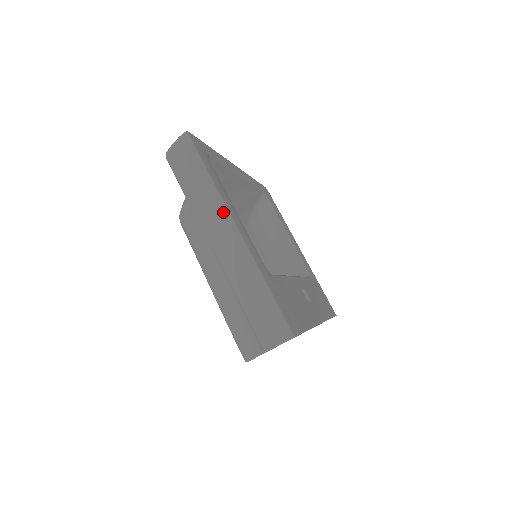
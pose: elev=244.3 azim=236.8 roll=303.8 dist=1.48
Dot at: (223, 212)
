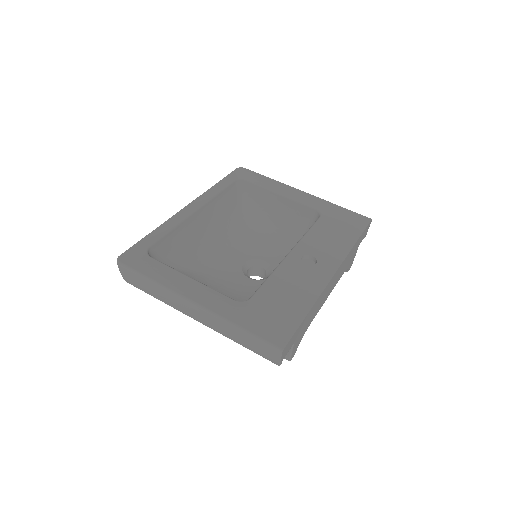
Dot at: (177, 298)
